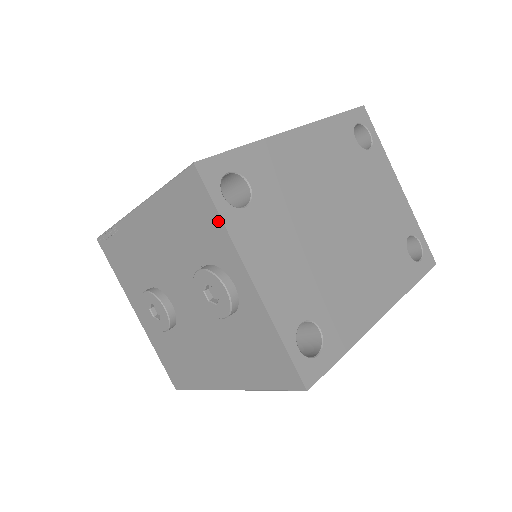
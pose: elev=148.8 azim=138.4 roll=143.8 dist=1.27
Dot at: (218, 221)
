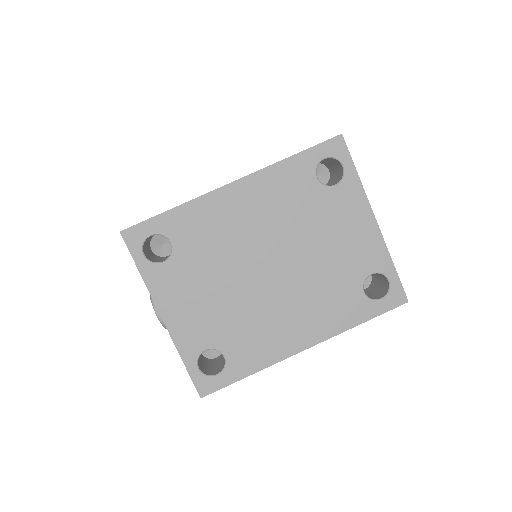
Dot at: (140, 273)
